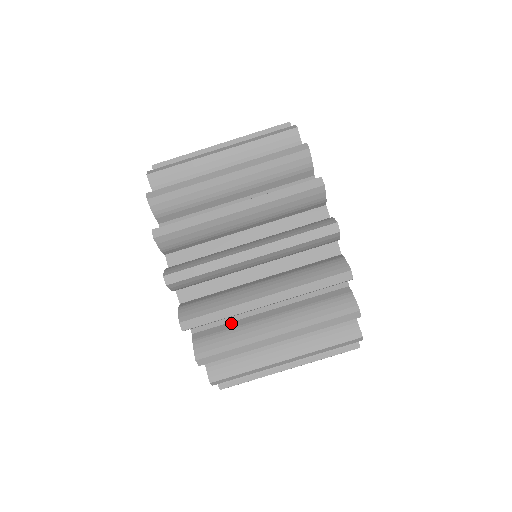
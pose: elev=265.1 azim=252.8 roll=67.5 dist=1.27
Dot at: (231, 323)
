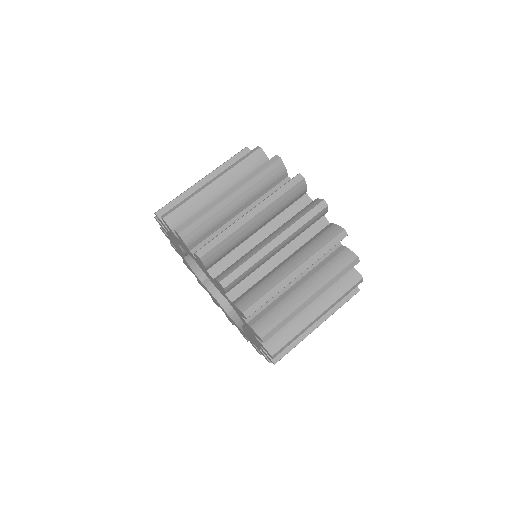
Dot at: occluded
